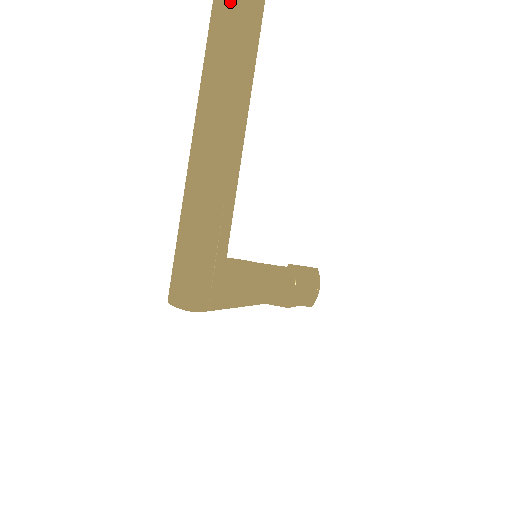
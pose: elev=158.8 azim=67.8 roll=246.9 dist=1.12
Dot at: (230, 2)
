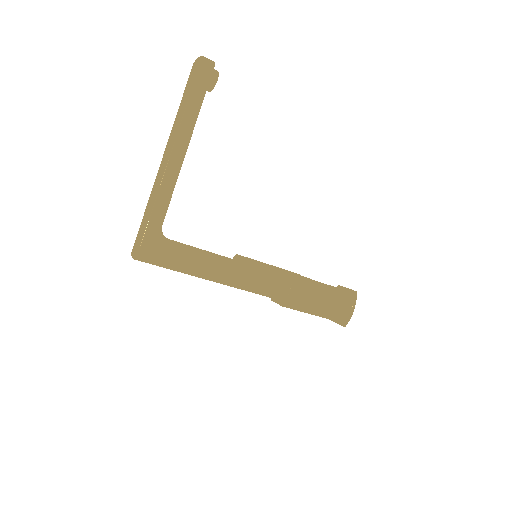
Dot at: (192, 75)
